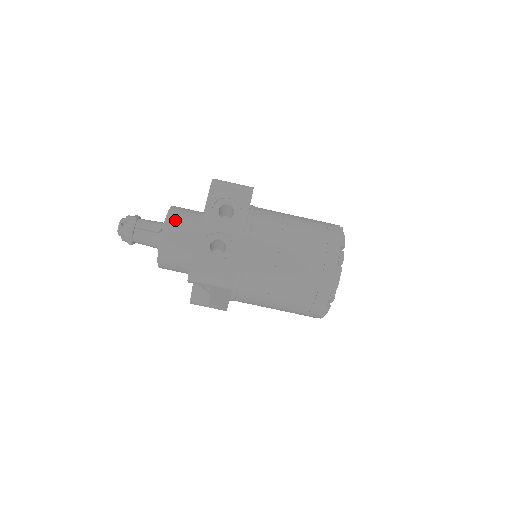
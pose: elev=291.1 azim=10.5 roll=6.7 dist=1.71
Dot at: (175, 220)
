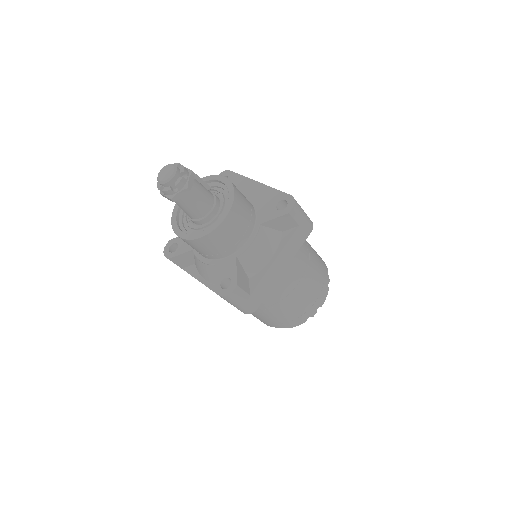
Dot at: occluded
